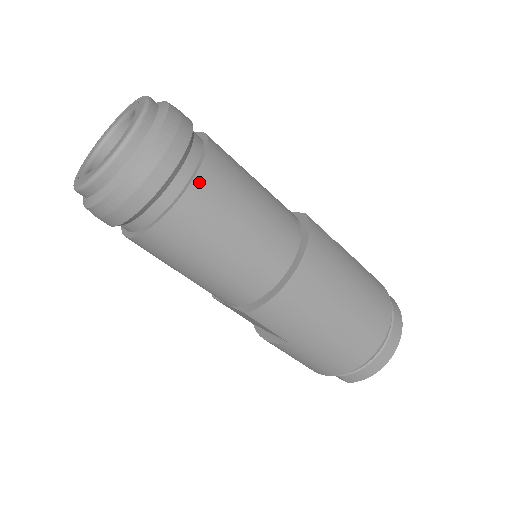
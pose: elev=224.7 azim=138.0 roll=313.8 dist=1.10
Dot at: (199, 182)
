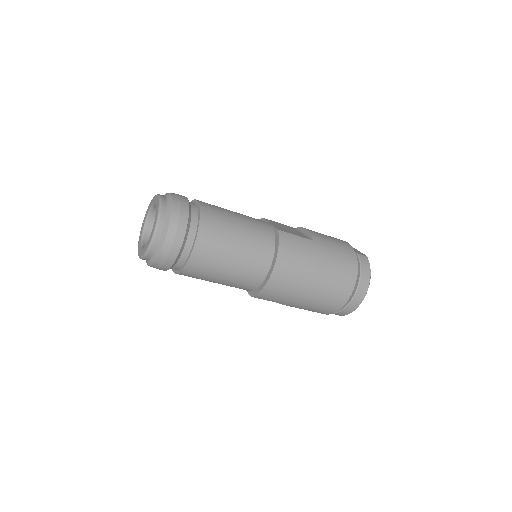
Dot at: (198, 246)
